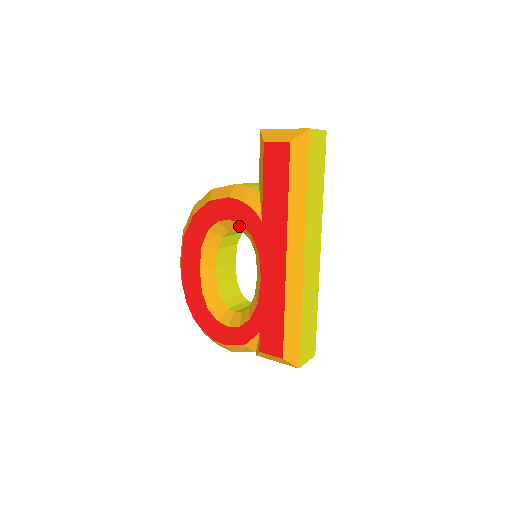
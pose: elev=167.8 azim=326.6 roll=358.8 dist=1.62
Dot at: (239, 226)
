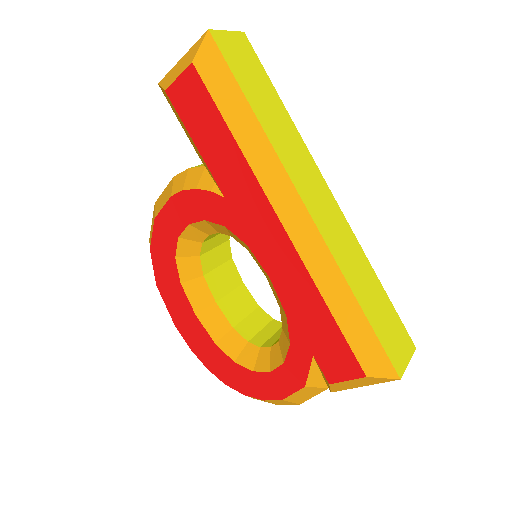
Dot at: (205, 226)
